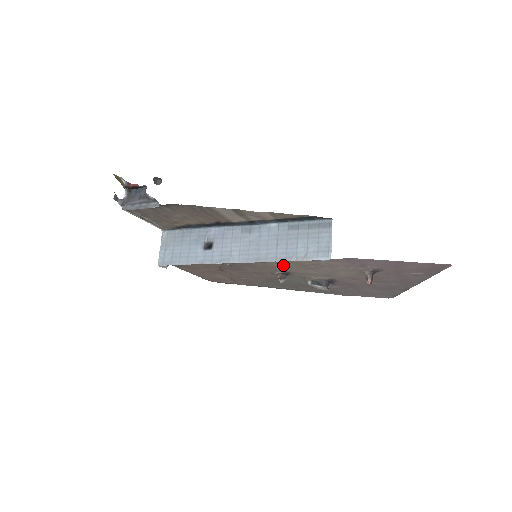
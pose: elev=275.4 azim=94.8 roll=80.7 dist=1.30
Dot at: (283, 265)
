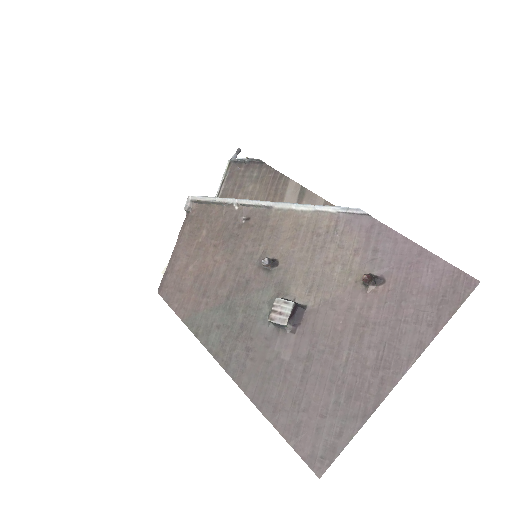
Dot at: (294, 230)
